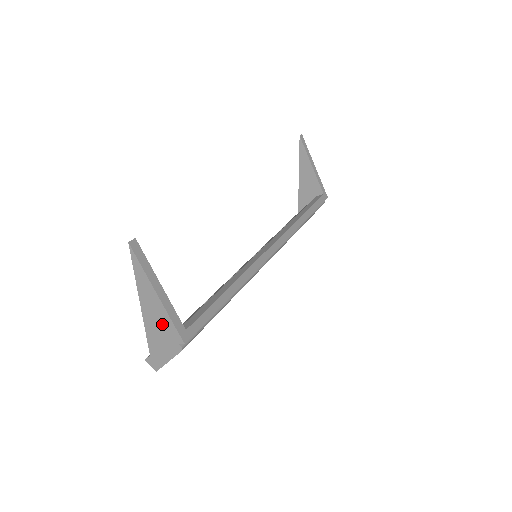
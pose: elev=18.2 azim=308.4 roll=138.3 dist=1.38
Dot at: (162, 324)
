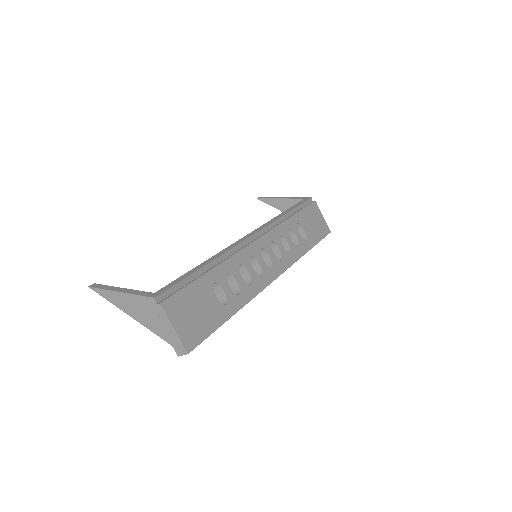
Dot at: (141, 307)
